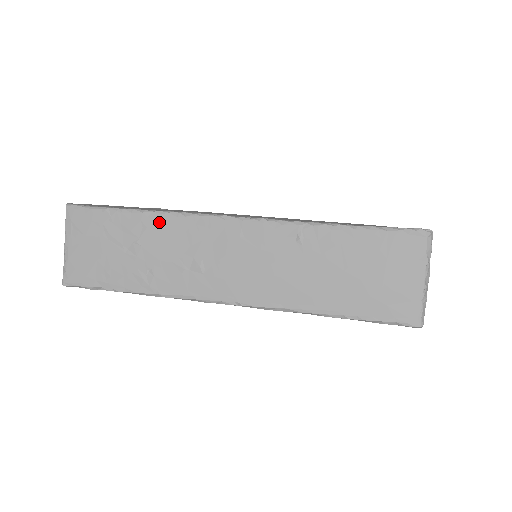
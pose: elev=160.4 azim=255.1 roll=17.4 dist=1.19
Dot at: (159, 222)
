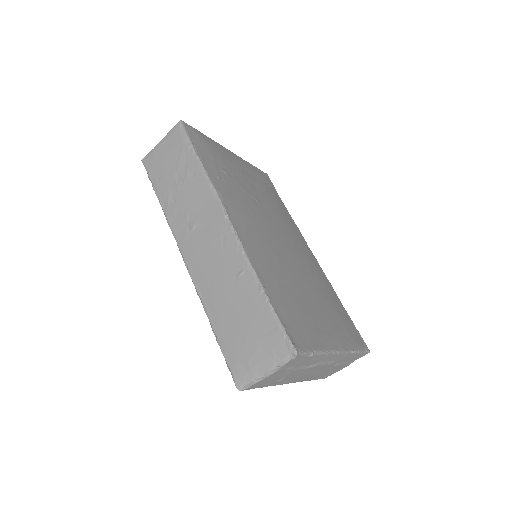
Dot at: (202, 181)
